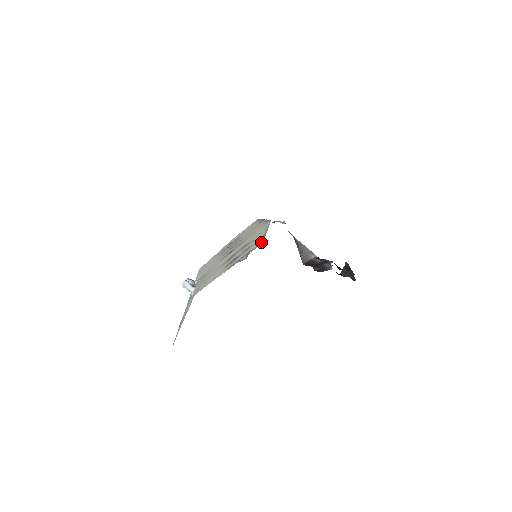
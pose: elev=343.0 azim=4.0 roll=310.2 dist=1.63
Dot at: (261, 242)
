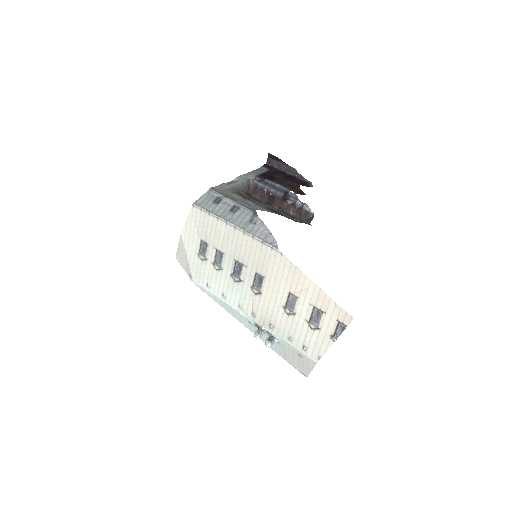
Dot at: (346, 315)
